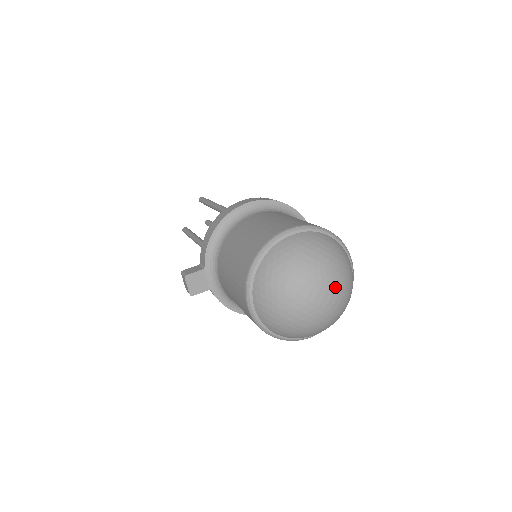
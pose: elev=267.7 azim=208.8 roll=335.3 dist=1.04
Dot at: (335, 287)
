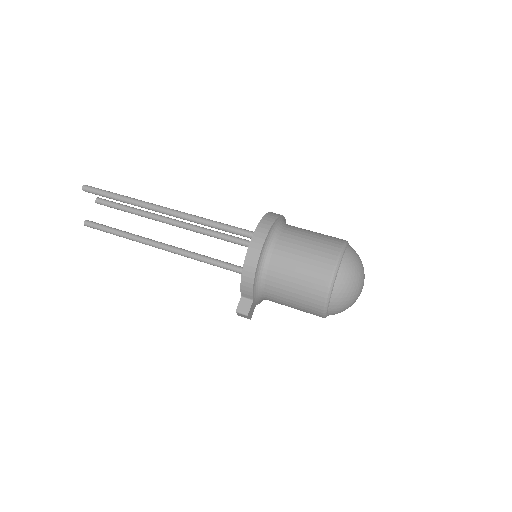
Dot at: (364, 277)
